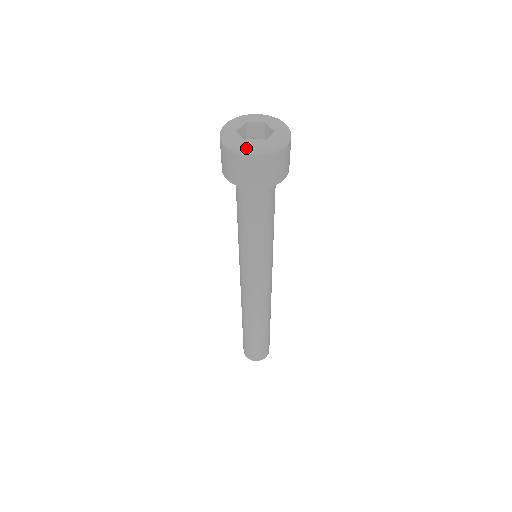
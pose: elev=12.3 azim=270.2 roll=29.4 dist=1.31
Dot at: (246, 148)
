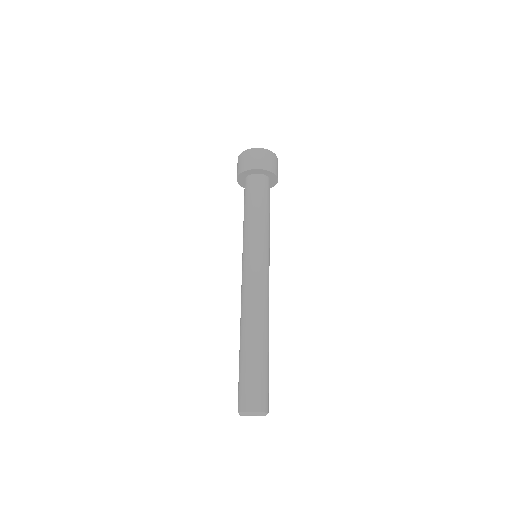
Dot at: (253, 149)
